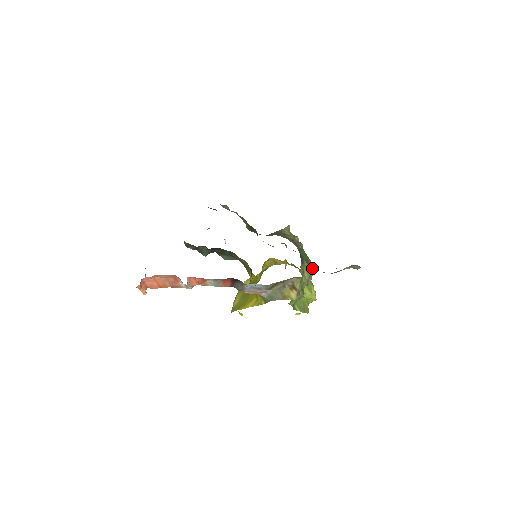
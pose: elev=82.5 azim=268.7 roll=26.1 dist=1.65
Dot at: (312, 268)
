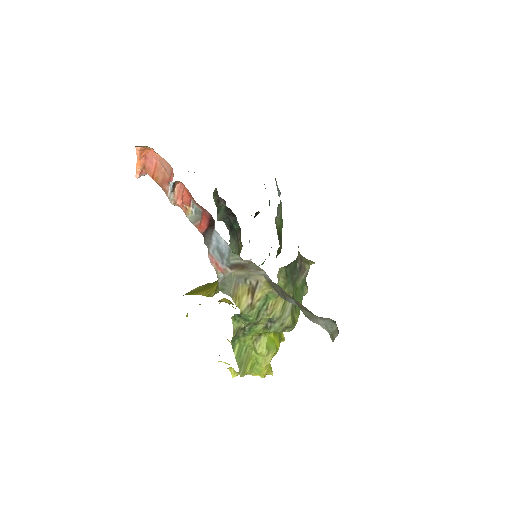
Dot at: (292, 318)
